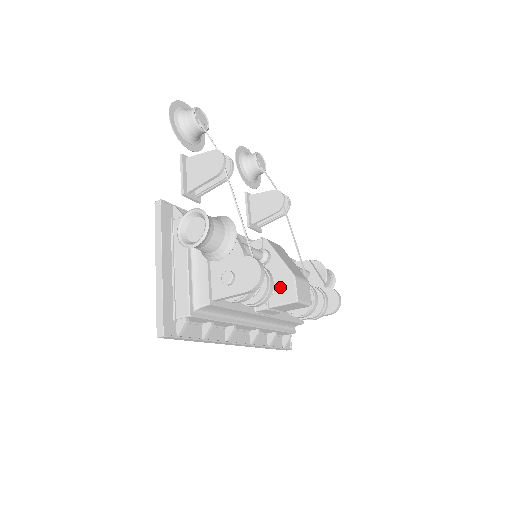
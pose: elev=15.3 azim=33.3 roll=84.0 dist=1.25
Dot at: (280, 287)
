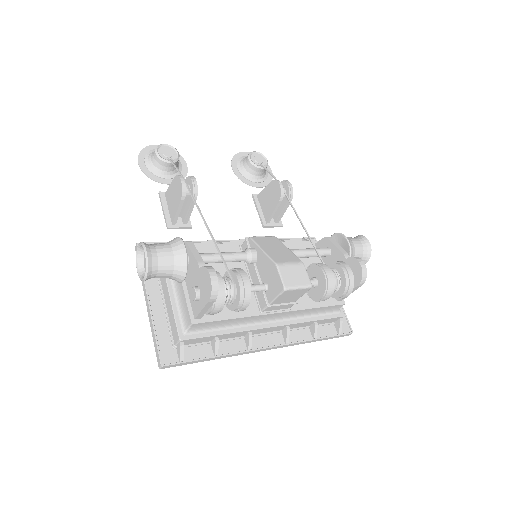
Dot at: (270, 280)
